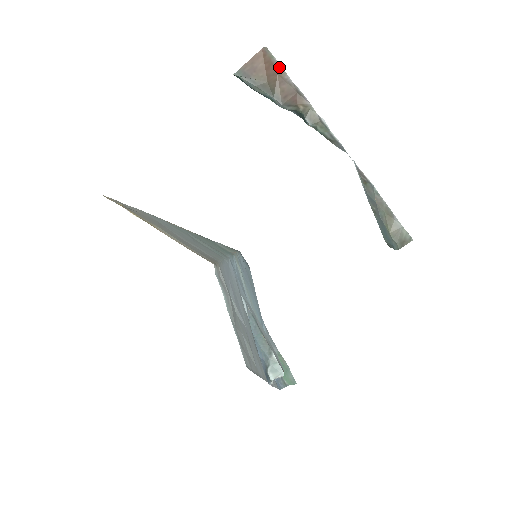
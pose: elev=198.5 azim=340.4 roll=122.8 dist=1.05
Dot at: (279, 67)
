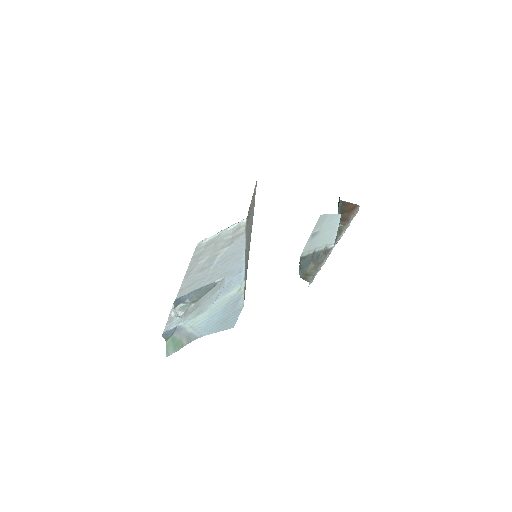
Dot at: (355, 212)
